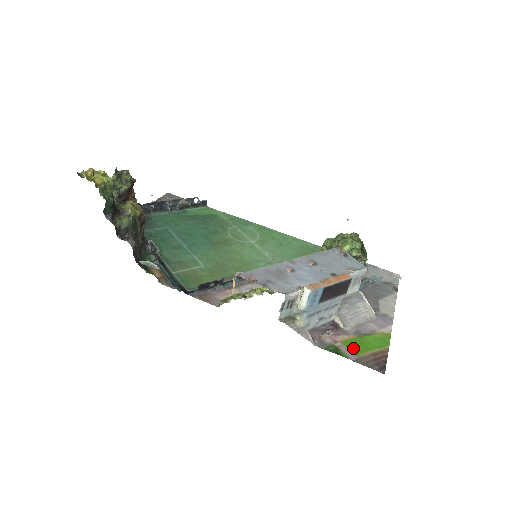
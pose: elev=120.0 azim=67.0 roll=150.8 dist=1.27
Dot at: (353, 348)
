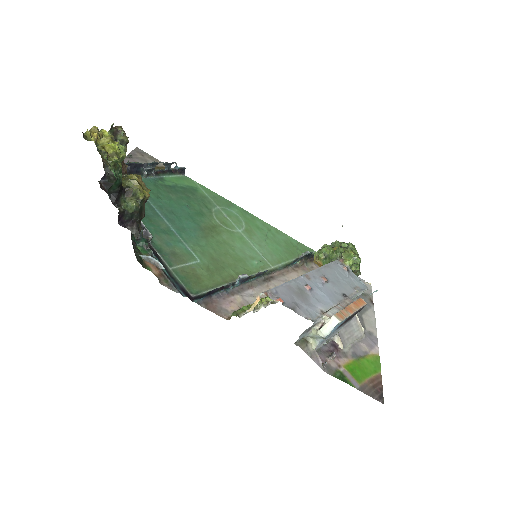
Dot at: (355, 374)
